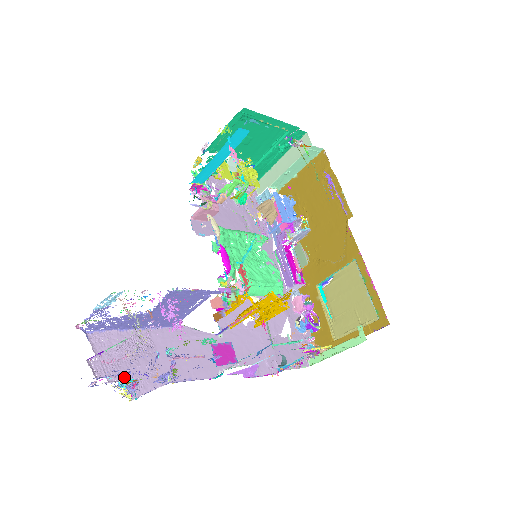
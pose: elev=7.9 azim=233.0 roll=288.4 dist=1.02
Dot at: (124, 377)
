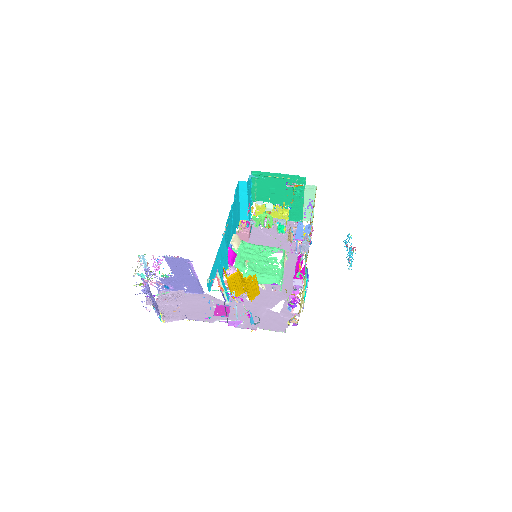
Dot at: occluded
